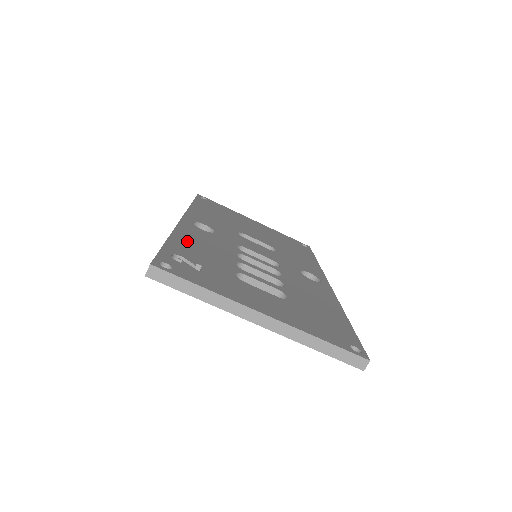
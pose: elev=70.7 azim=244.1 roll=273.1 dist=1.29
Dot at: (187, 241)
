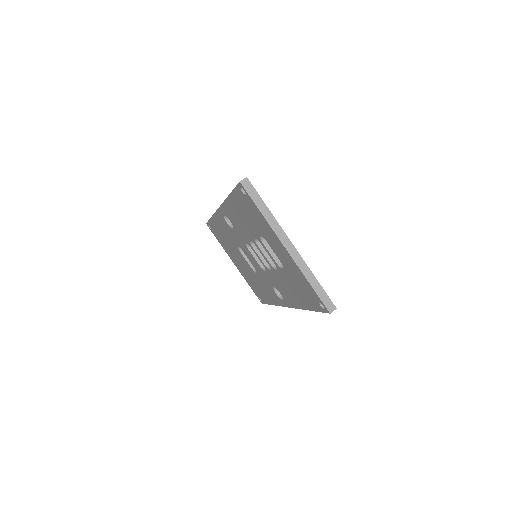
Dot at: occluded
